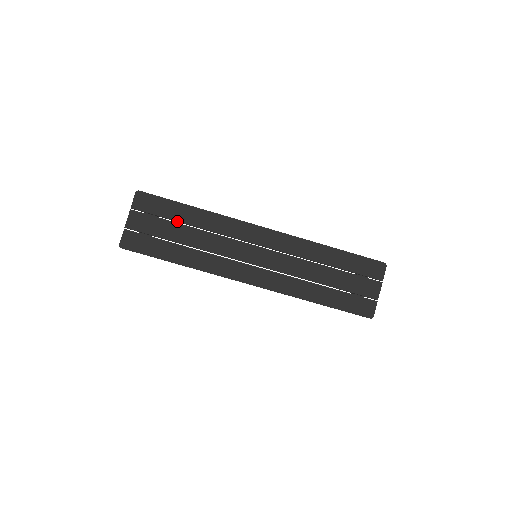
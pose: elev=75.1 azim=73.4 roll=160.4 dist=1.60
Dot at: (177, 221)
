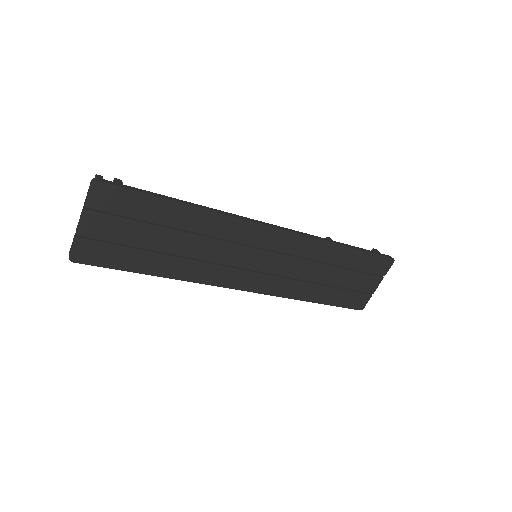
Dot at: (158, 223)
